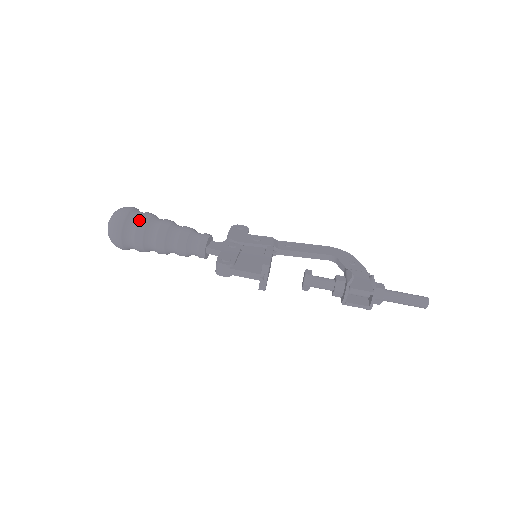
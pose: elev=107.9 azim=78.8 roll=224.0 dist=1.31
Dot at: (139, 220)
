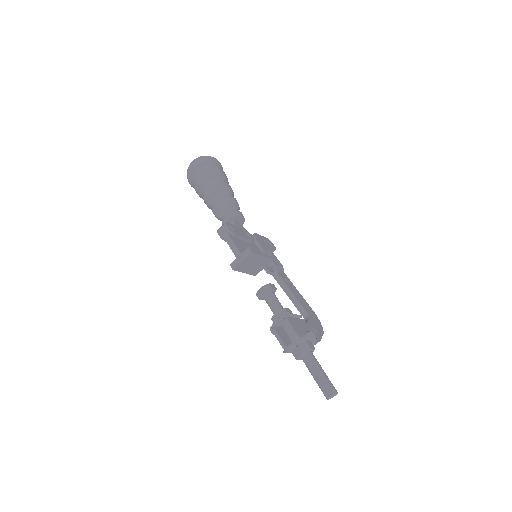
Dot at: (215, 169)
